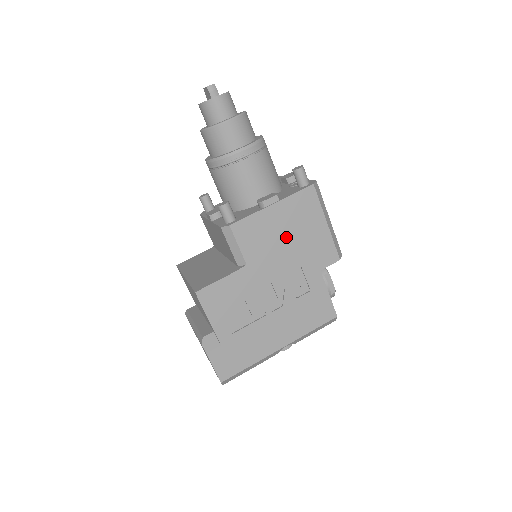
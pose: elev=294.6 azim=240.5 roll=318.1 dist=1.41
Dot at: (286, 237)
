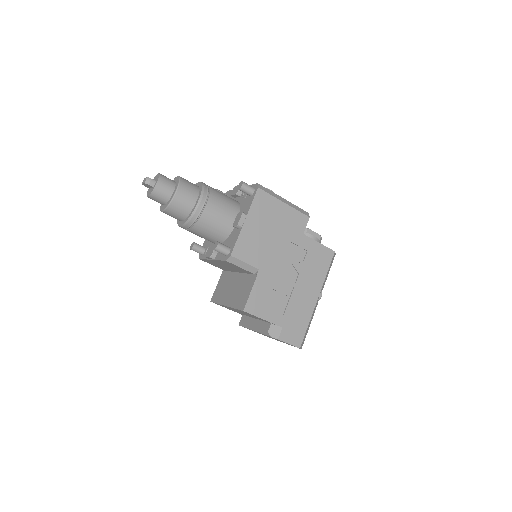
Dot at: (268, 233)
